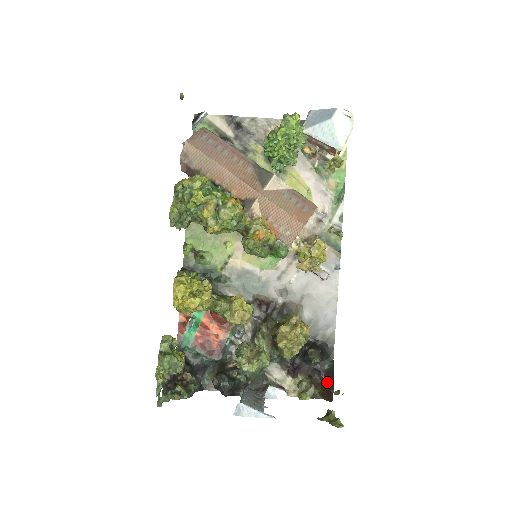
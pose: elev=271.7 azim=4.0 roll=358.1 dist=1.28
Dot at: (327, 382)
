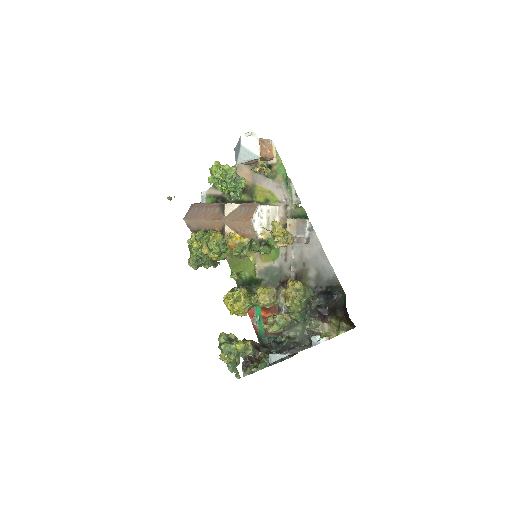
Dot at: (345, 314)
